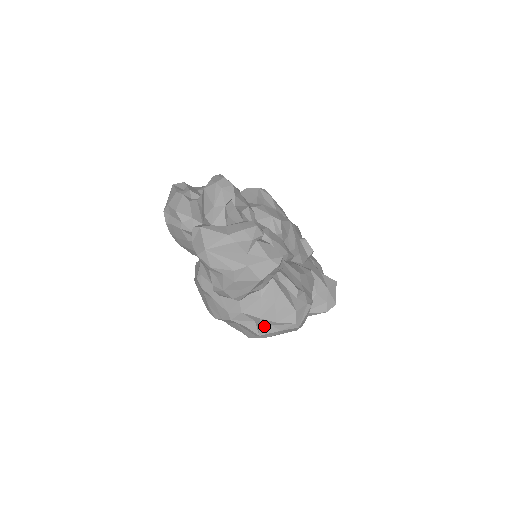
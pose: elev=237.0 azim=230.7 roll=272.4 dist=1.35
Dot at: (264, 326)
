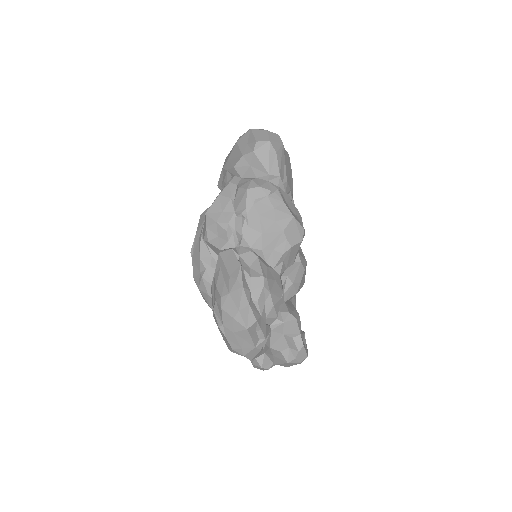
Dot at: occluded
